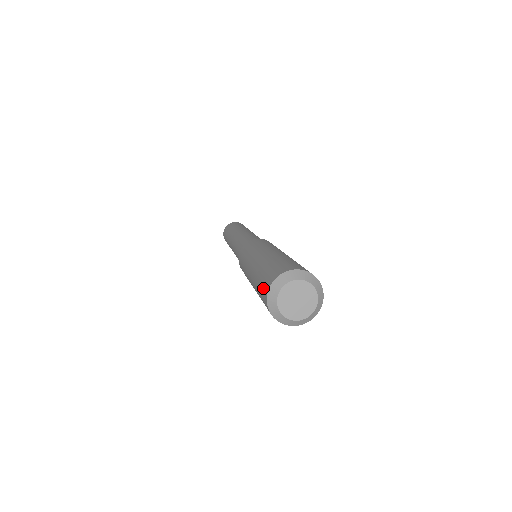
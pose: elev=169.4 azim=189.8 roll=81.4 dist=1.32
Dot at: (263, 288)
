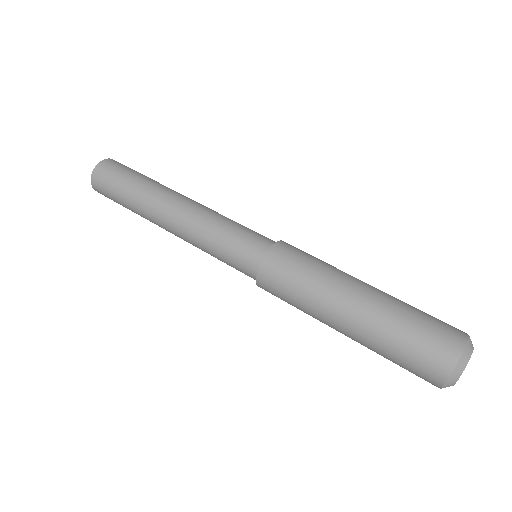
Dot at: occluded
